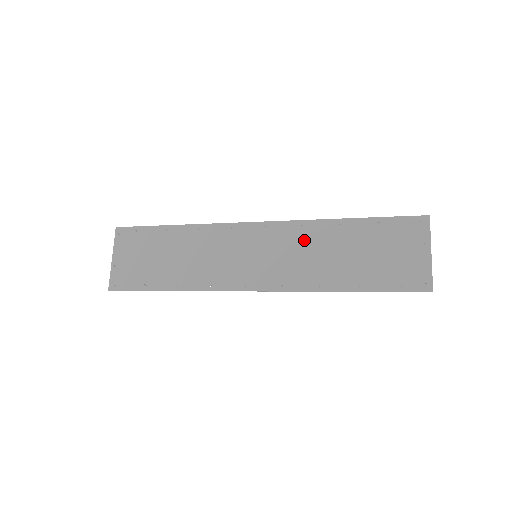
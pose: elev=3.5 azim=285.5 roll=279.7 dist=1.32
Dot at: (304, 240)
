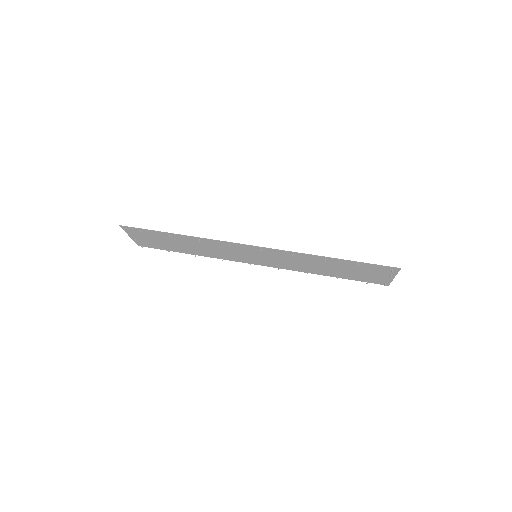
Dot at: (295, 258)
